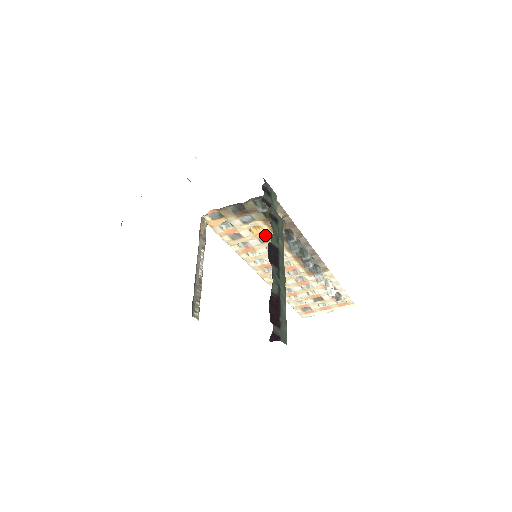
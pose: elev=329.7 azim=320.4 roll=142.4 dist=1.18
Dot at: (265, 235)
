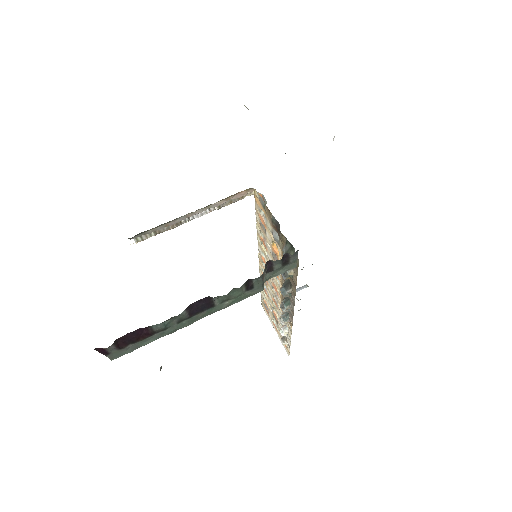
Dot at: occluded
